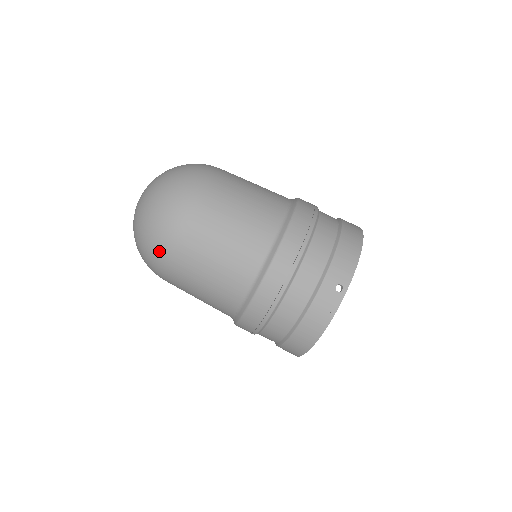
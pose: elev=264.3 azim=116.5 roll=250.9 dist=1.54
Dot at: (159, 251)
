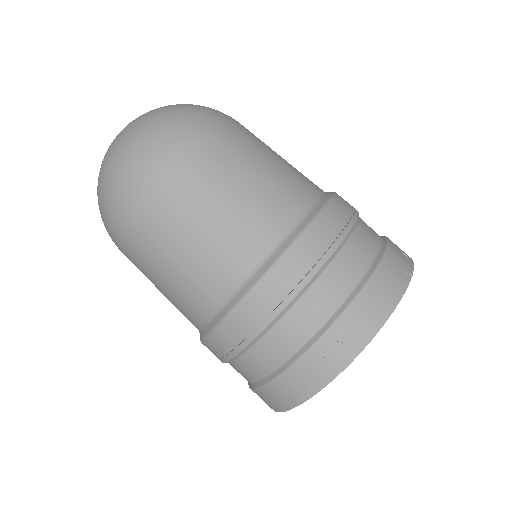
Dot at: (186, 130)
